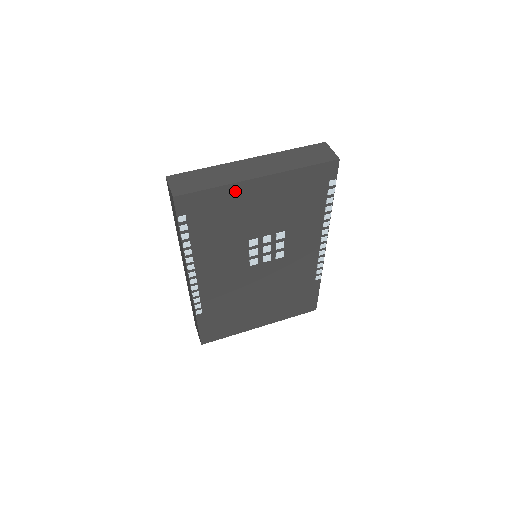
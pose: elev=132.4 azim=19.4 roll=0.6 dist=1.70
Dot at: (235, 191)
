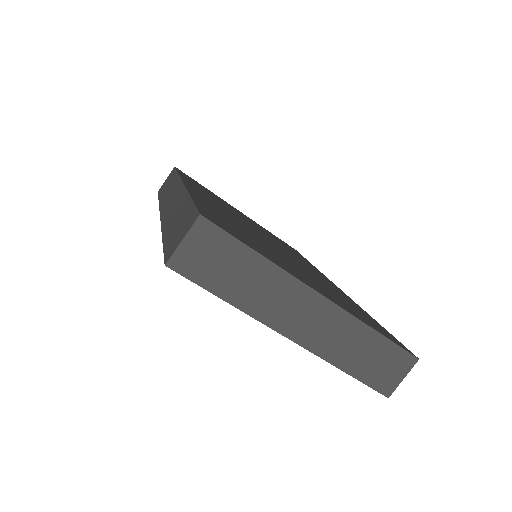
Dot at: occluded
